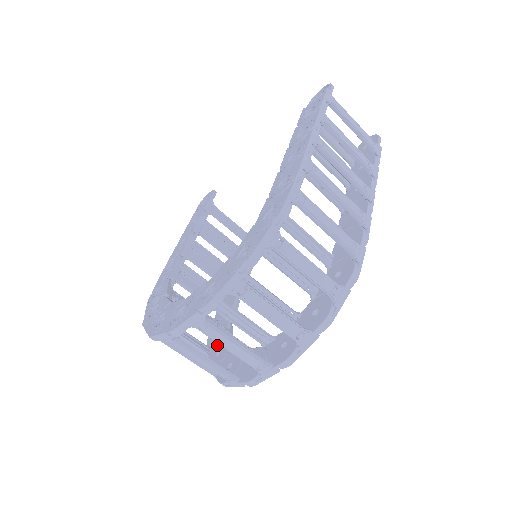
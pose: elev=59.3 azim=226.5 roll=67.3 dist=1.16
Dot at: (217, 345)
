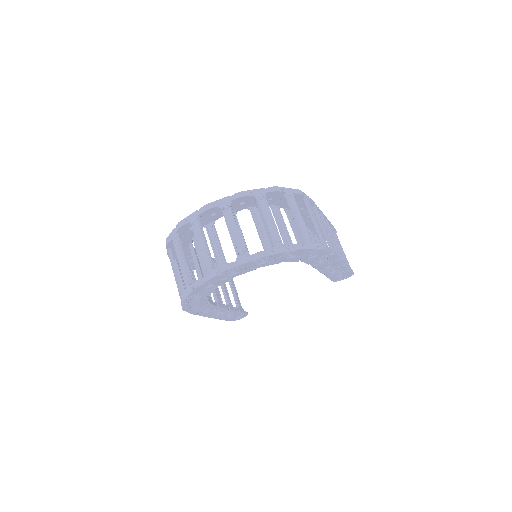
Dot at: occluded
